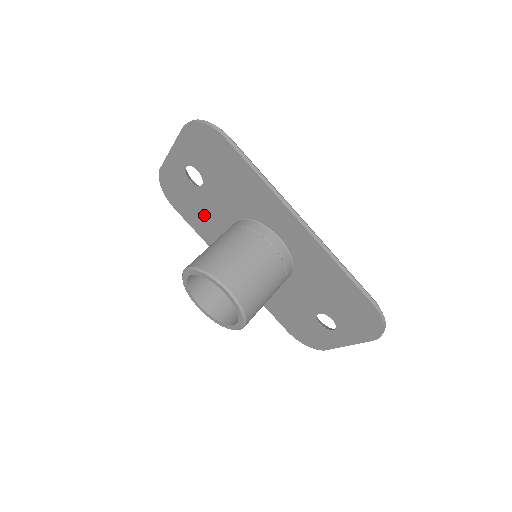
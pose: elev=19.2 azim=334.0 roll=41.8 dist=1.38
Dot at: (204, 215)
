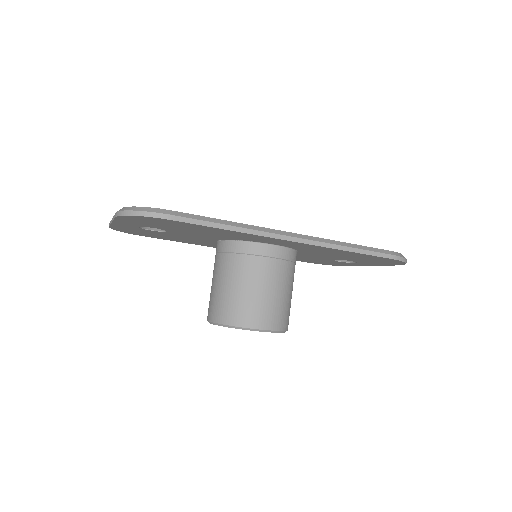
Dot at: (181, 238)
